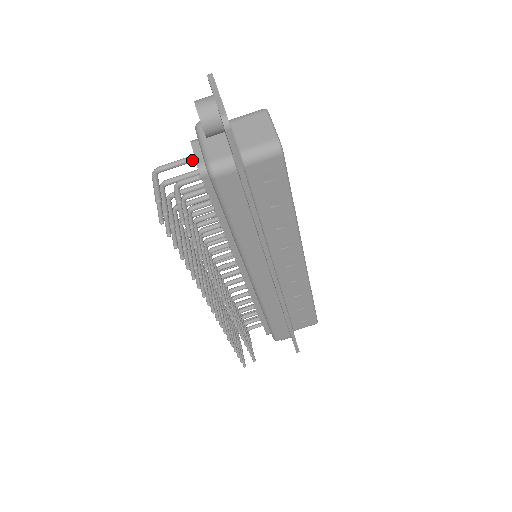
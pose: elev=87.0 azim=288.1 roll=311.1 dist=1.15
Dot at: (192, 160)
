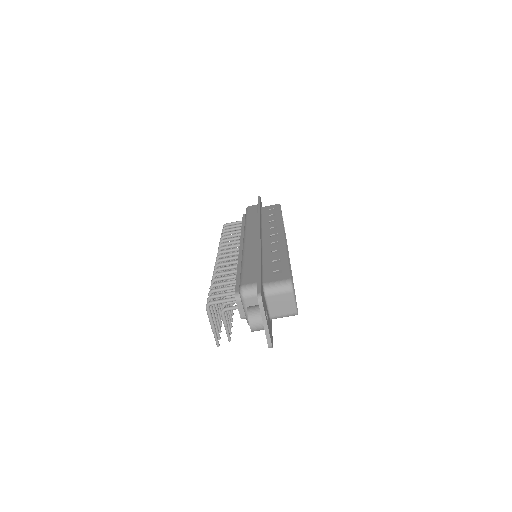
Dot at: occluded
